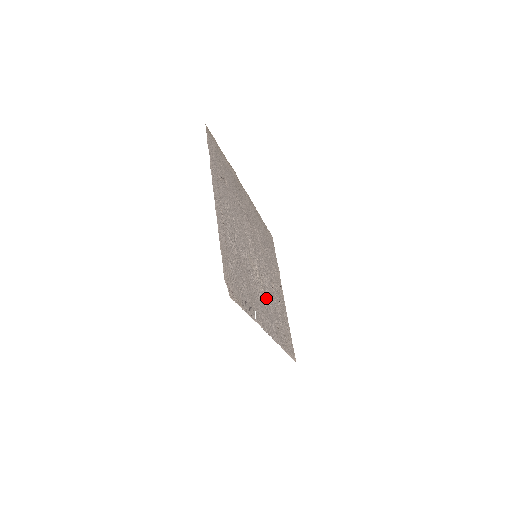
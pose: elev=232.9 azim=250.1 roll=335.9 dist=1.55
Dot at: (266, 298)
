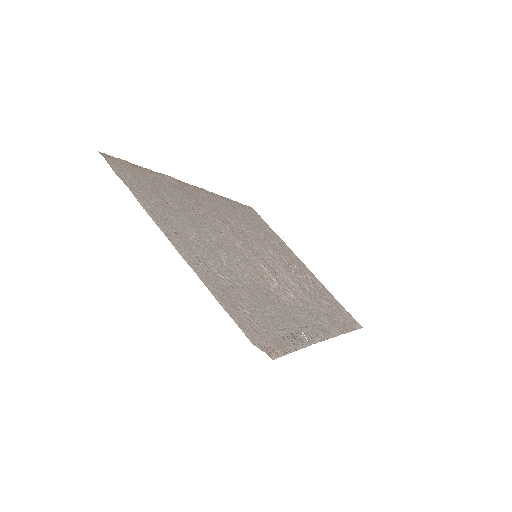
Dot at: (296, 295)
